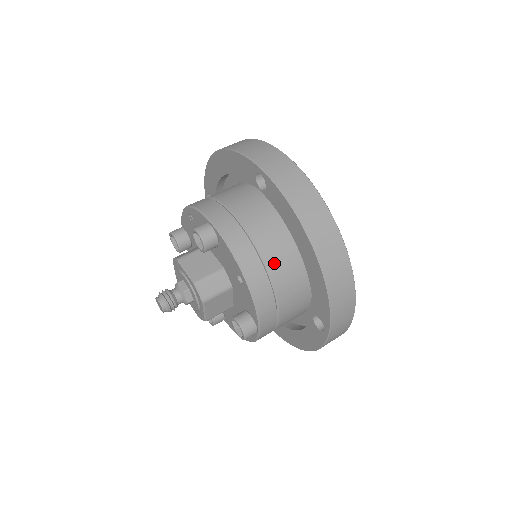
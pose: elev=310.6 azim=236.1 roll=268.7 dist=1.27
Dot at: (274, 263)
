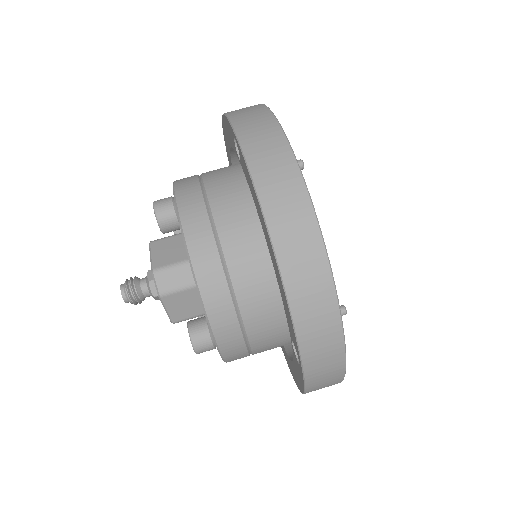
Dot at: (236, 256)
